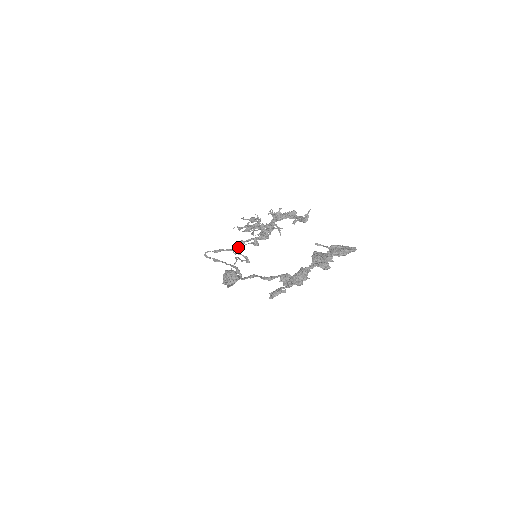
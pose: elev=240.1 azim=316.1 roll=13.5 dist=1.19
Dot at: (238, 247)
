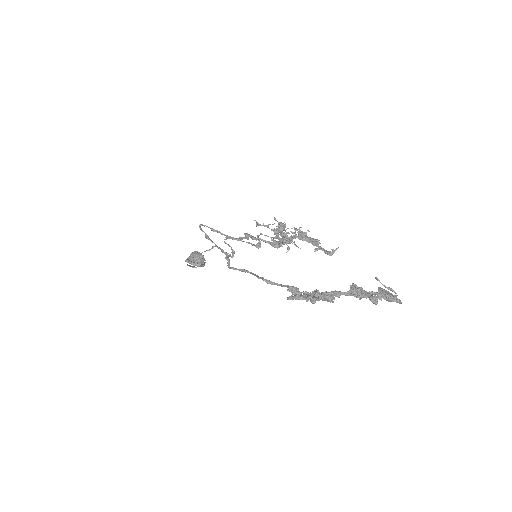
Dot at: (238, 238)
